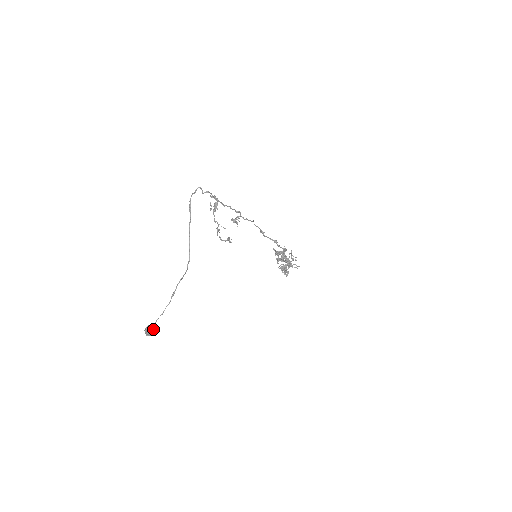
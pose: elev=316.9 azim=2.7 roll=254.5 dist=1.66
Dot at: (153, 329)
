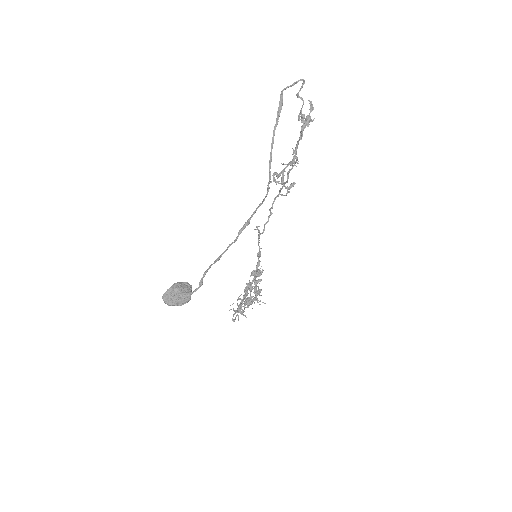
Dot at: (190, 289)
